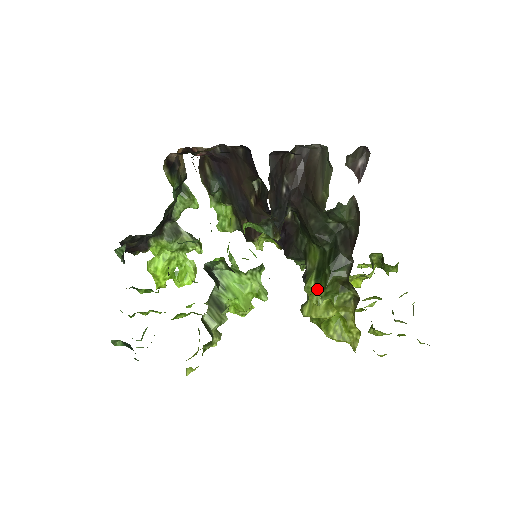
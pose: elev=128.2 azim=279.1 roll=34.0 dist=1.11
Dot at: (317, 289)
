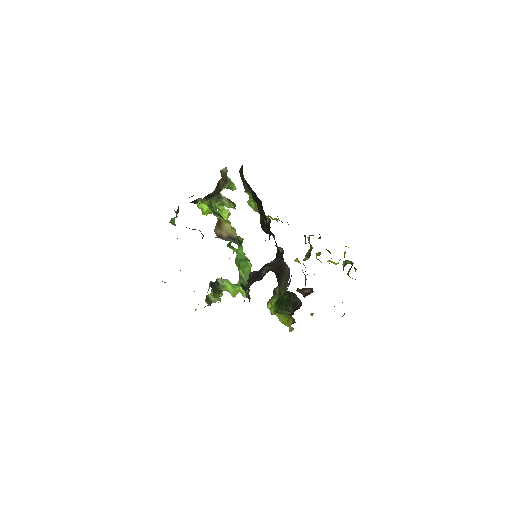
Dot at: (274, 308)
